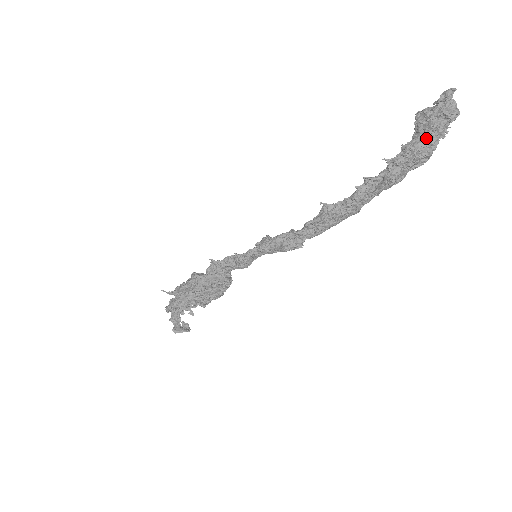
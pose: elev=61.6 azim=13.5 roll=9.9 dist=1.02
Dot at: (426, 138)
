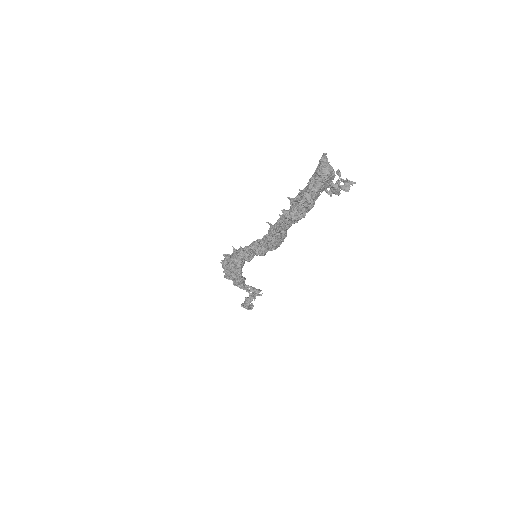
Dot at: (307, 187)
